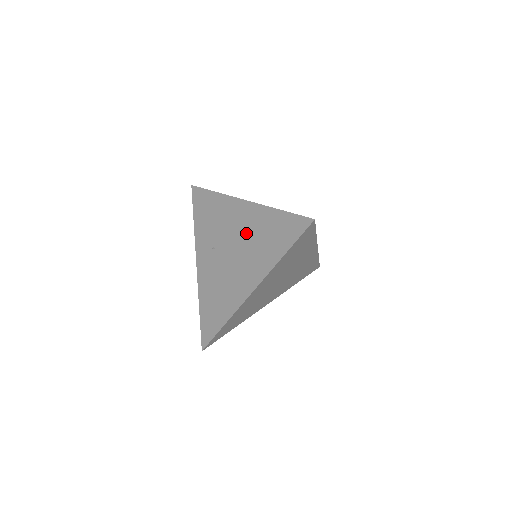
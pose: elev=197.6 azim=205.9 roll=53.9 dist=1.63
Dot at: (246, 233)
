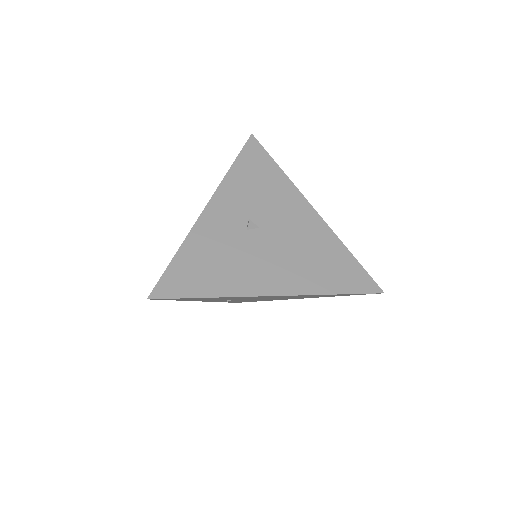
Dot at: occluded
